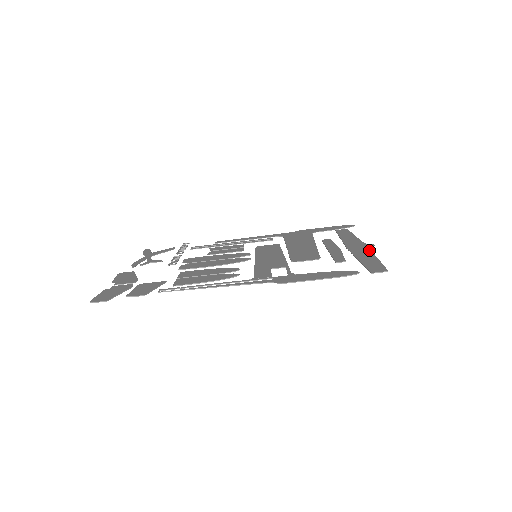
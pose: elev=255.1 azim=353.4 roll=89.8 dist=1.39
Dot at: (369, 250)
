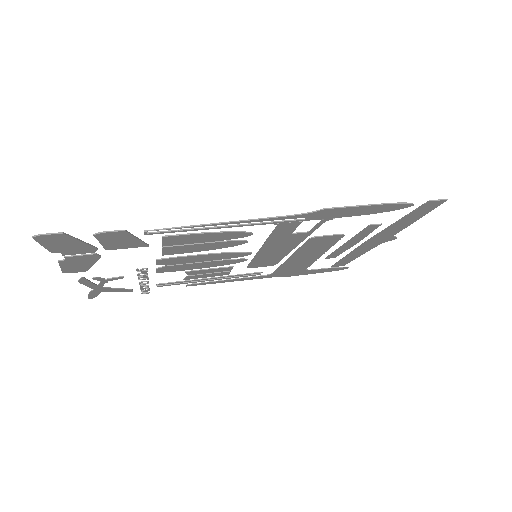
Dot at: (396, 231)
